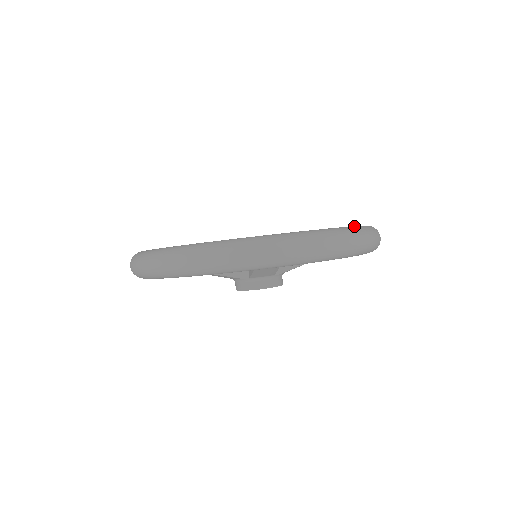
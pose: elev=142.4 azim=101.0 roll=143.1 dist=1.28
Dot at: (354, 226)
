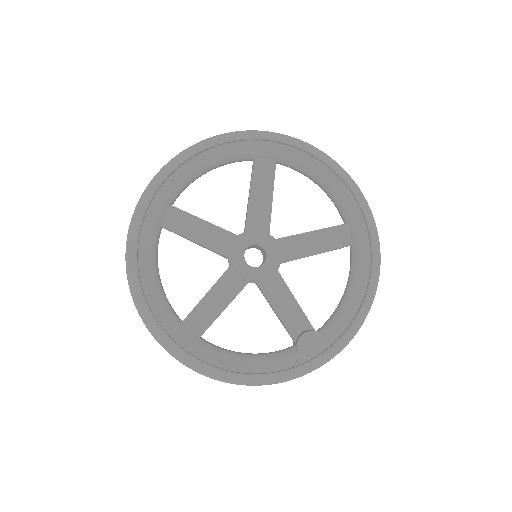
Dot at: (370, 293)
